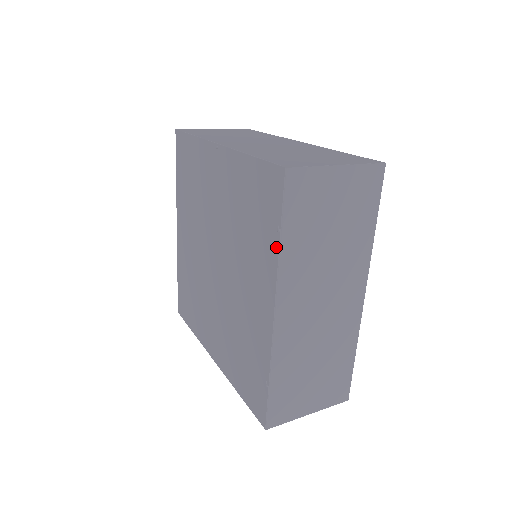
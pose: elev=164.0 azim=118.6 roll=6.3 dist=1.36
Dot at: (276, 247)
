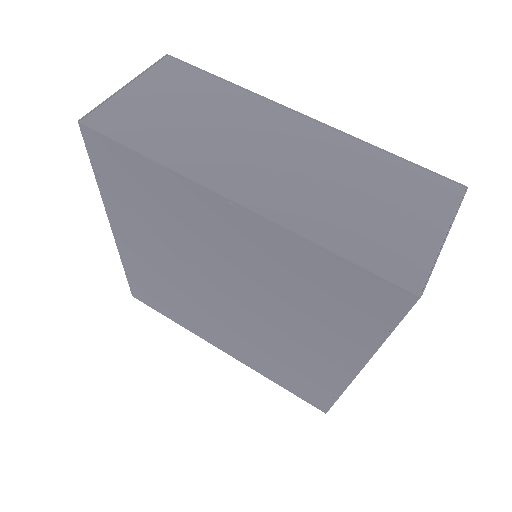
Dot at: (377, 340)
